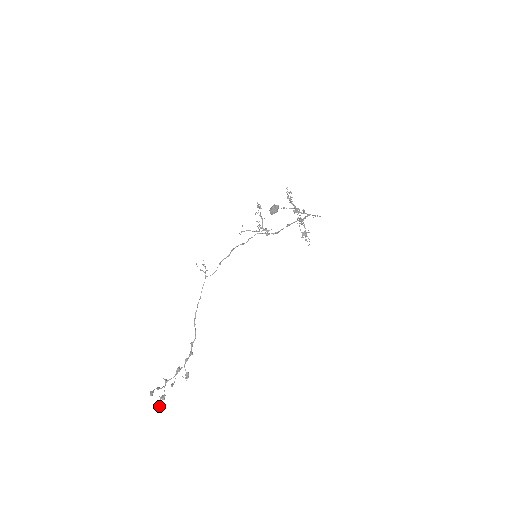
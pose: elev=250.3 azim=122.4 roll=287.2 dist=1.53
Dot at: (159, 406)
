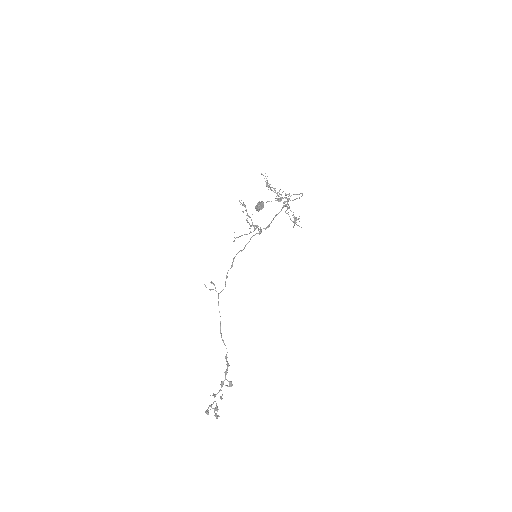
Dot at: occluded
